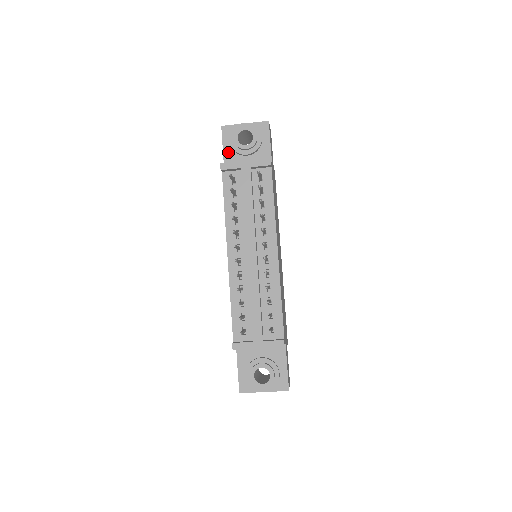
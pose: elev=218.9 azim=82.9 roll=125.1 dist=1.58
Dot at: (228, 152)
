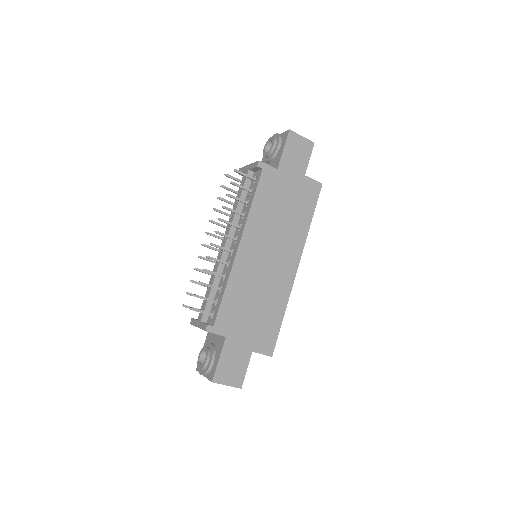
Dot at: (263, 161)
